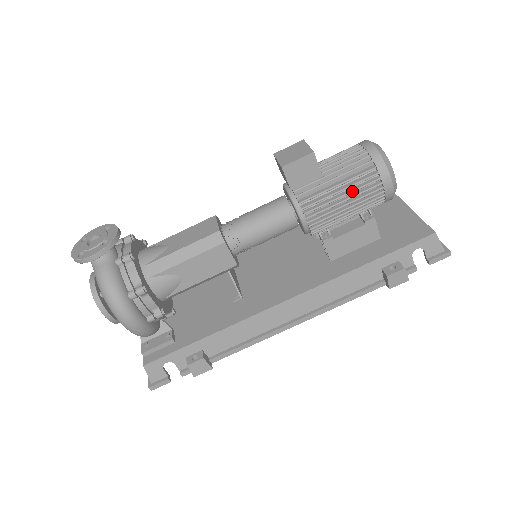
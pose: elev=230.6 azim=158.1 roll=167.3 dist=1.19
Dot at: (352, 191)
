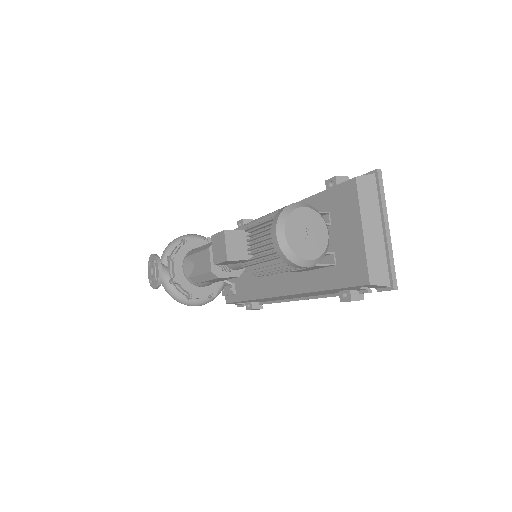
Dot at: (277, 270)
